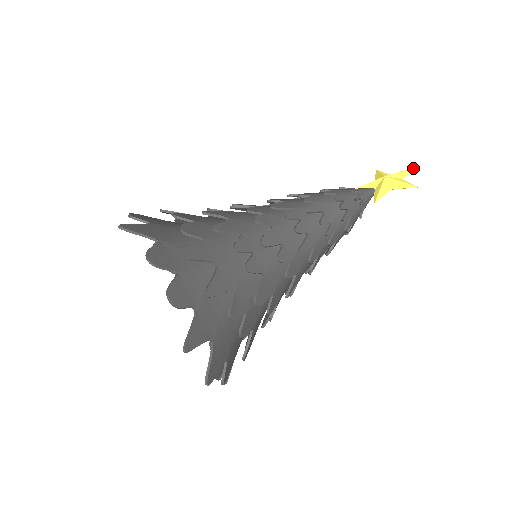
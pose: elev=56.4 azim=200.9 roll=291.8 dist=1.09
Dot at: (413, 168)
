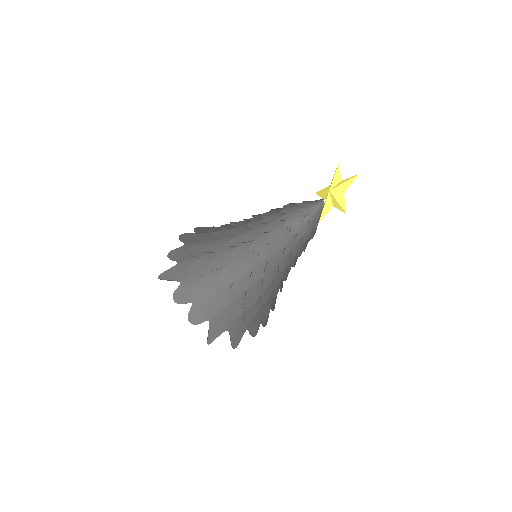
Dot at: (355, 177)
